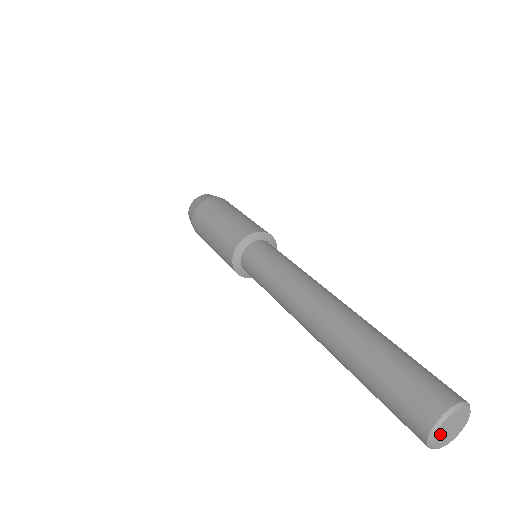
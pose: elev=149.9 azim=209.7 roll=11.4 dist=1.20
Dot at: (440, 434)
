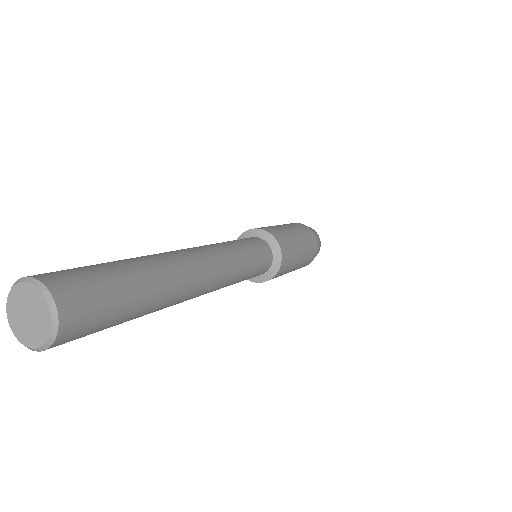
Dot at: (21, 330)
